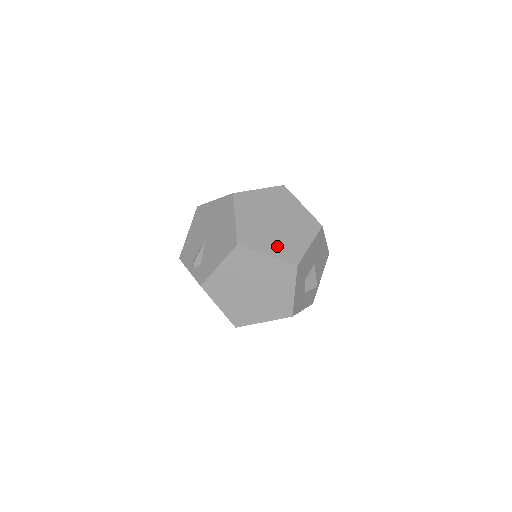
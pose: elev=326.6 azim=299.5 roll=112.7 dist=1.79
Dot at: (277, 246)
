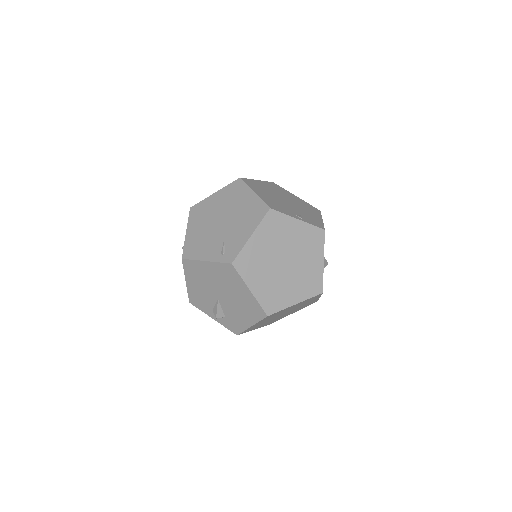
Dot at: (299, 288)
